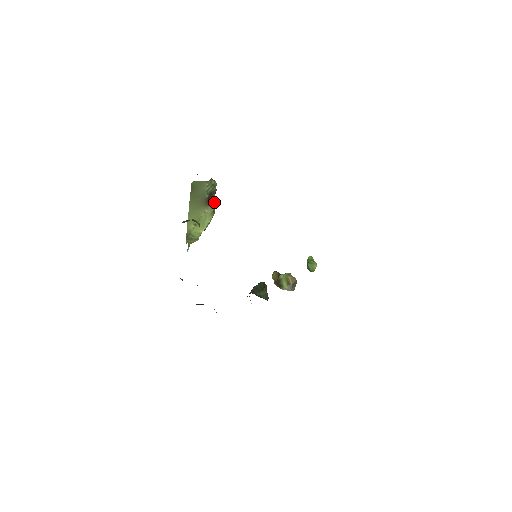
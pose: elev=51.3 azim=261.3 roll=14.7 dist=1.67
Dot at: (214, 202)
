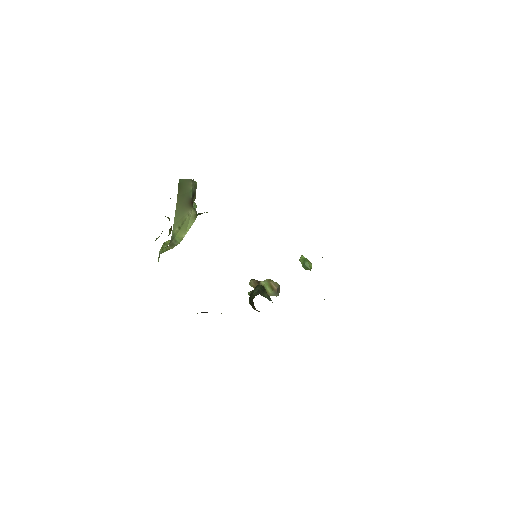
Dot at: (194, 204)
